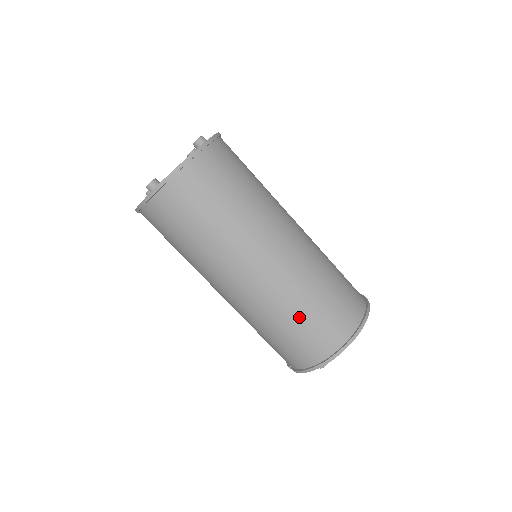
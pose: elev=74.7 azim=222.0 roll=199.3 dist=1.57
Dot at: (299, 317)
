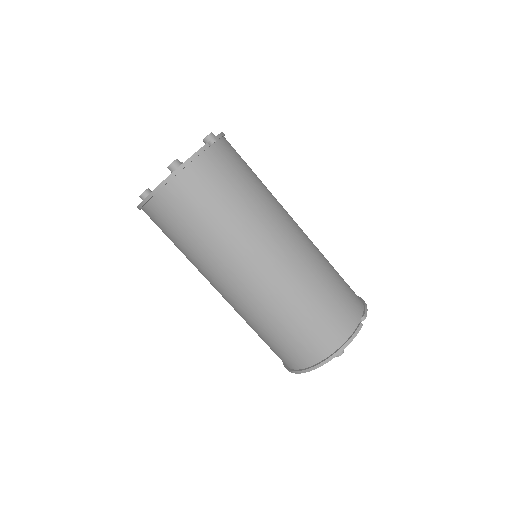
Dot at: (261, 335)
